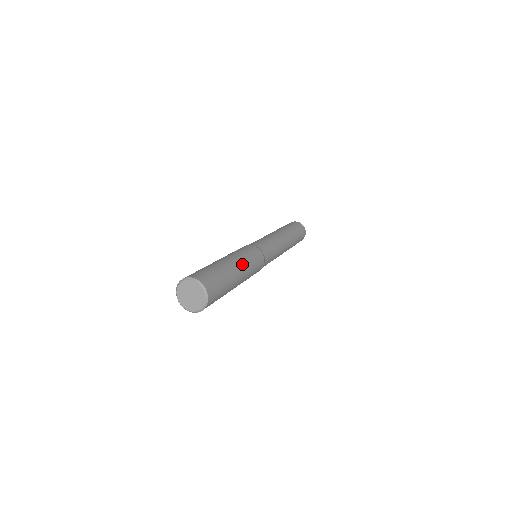
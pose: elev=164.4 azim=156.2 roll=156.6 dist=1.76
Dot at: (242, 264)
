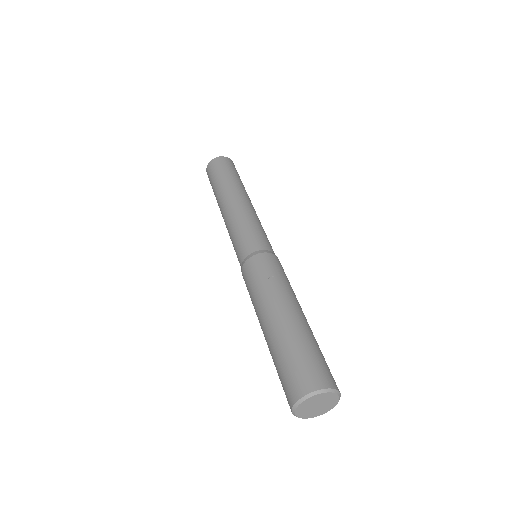
Dot at: (300, 306)
